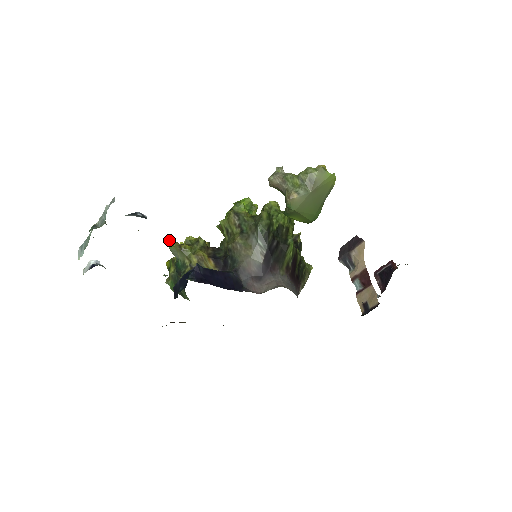
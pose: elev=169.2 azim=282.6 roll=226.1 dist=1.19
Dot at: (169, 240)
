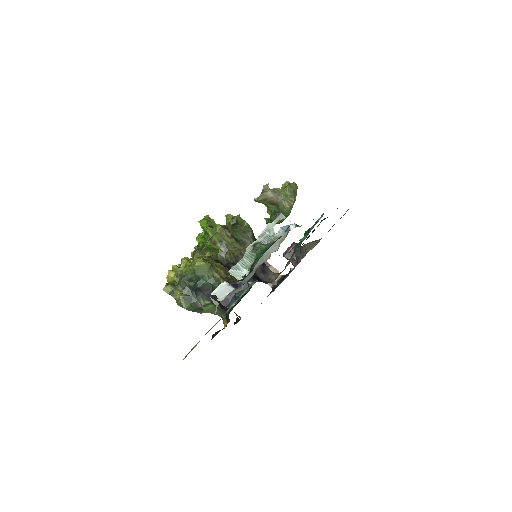
Dot at: (199, 260)
